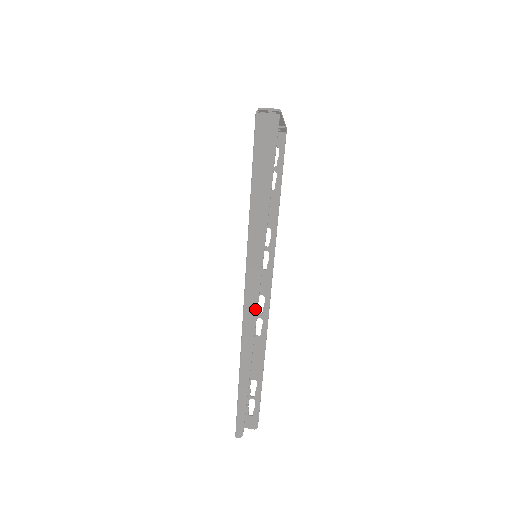
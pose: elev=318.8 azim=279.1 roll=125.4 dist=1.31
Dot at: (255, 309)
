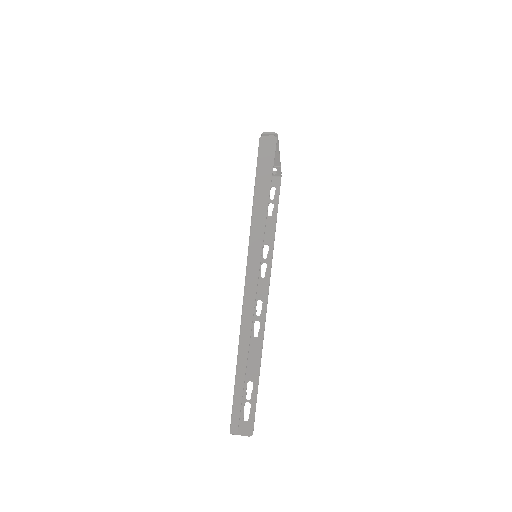
Dot at: (255, 290)
